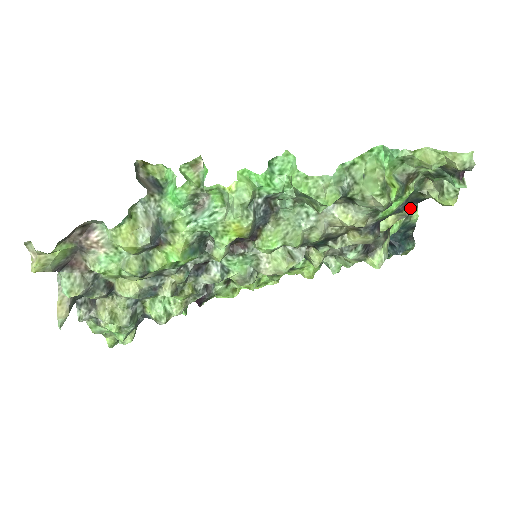
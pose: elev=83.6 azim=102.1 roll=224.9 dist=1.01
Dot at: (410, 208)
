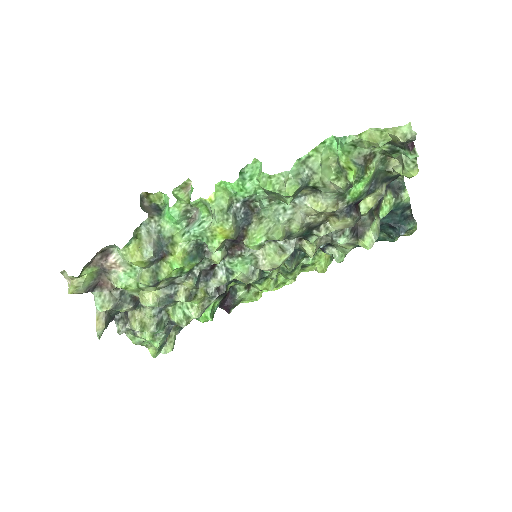
Dot at: (384, 187)
